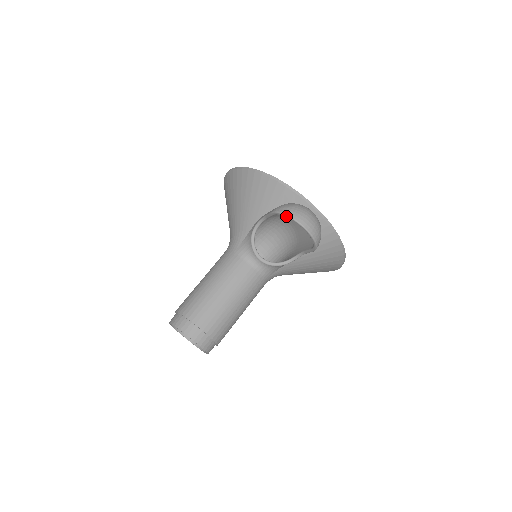
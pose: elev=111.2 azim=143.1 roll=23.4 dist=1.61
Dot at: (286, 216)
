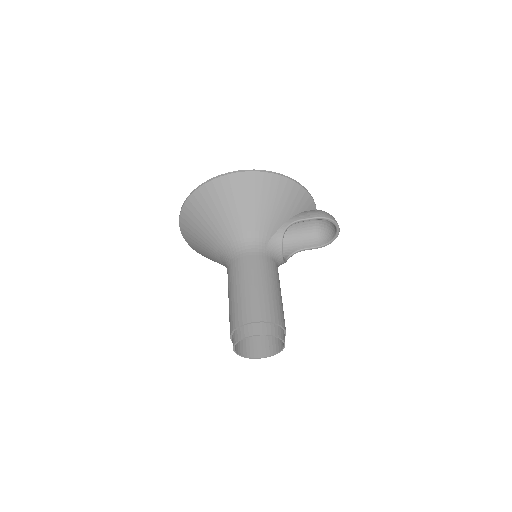
Dot at: (333, 221)
